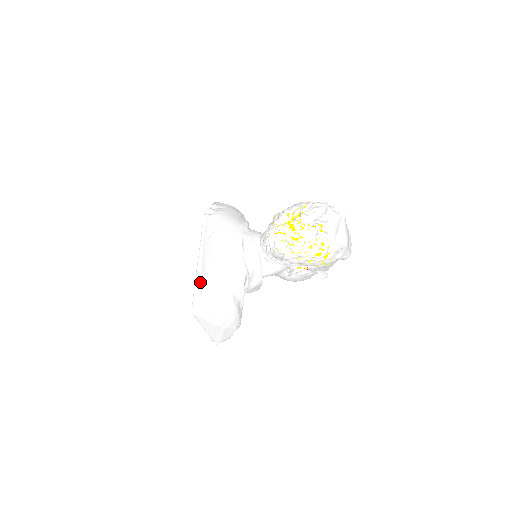
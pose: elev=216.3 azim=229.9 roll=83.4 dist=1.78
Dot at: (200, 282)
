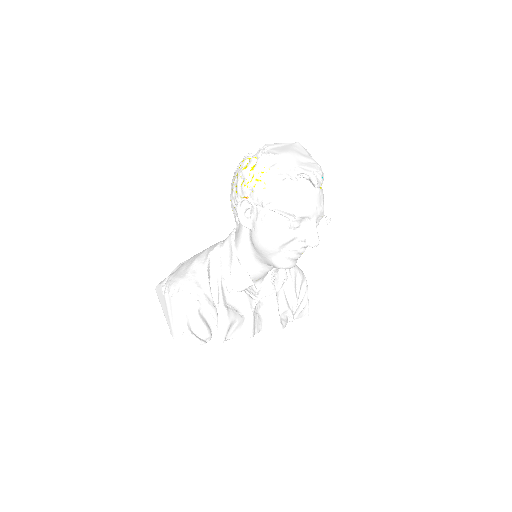
Dot at: occluded
